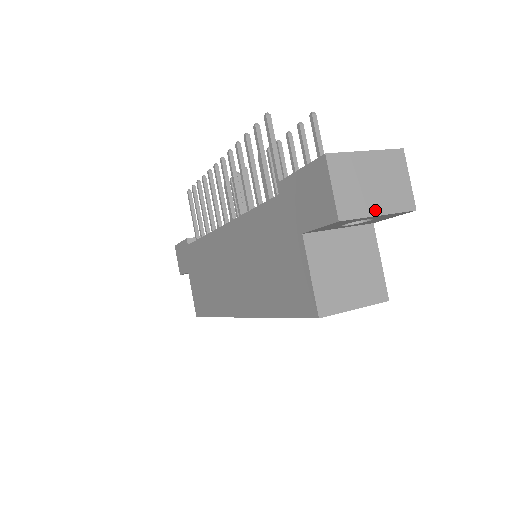
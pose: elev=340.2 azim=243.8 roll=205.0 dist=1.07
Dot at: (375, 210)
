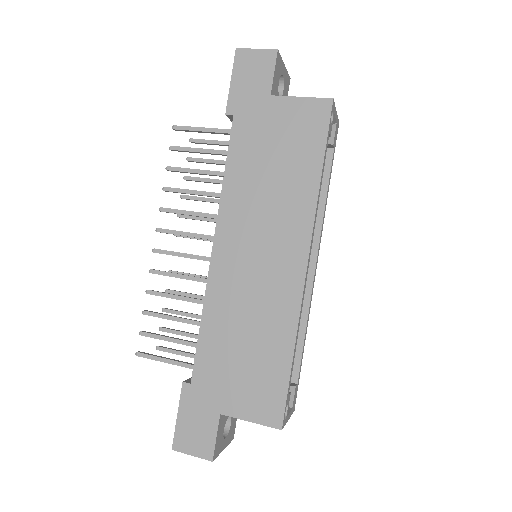
Dot at: occluded
